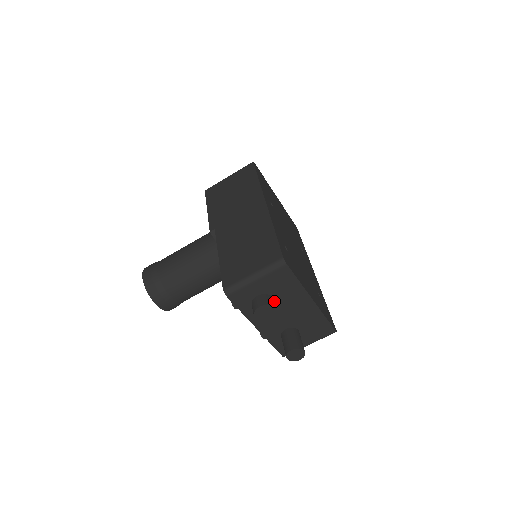
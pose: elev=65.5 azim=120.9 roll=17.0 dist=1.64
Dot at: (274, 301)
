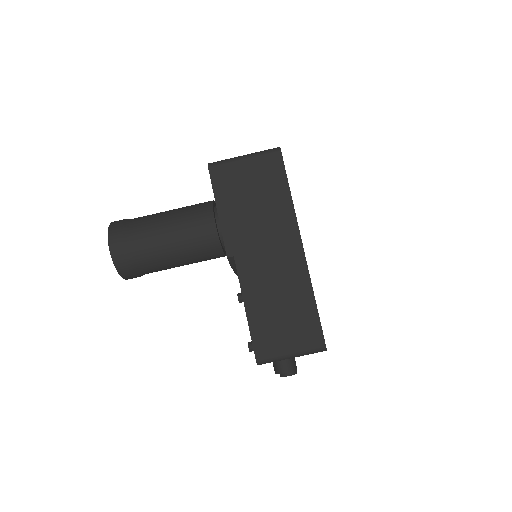
Dot at: (294, 358)
